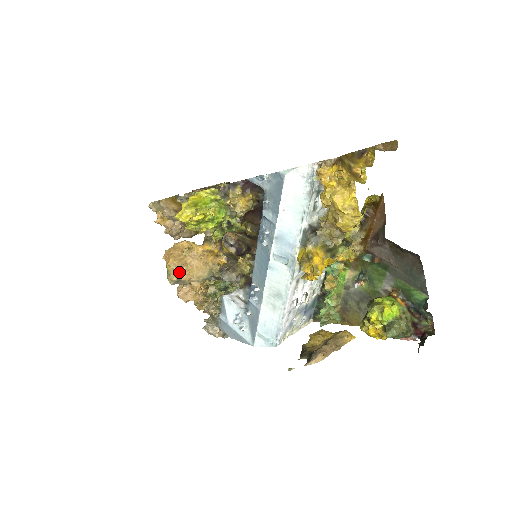
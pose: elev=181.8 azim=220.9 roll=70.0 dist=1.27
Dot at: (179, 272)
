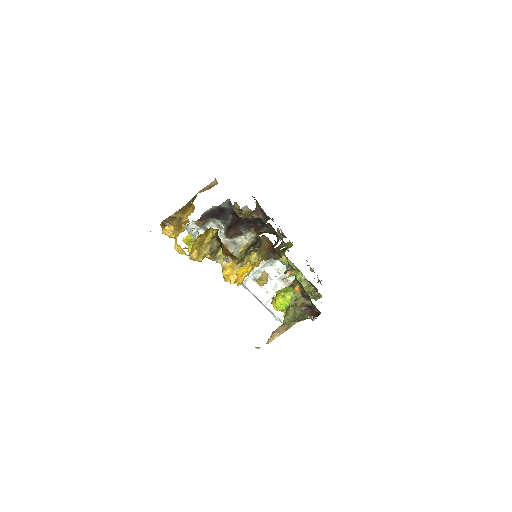
Dot at: occluded
